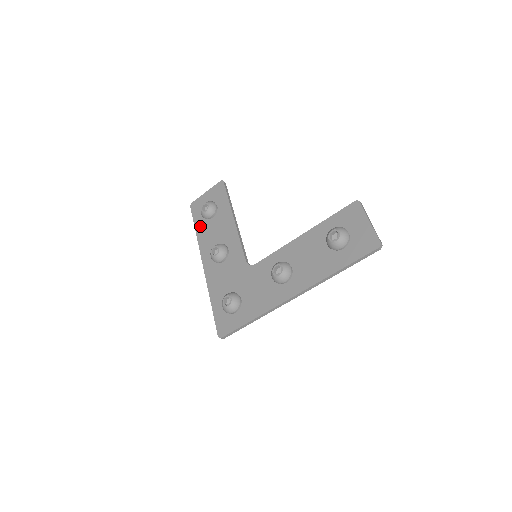
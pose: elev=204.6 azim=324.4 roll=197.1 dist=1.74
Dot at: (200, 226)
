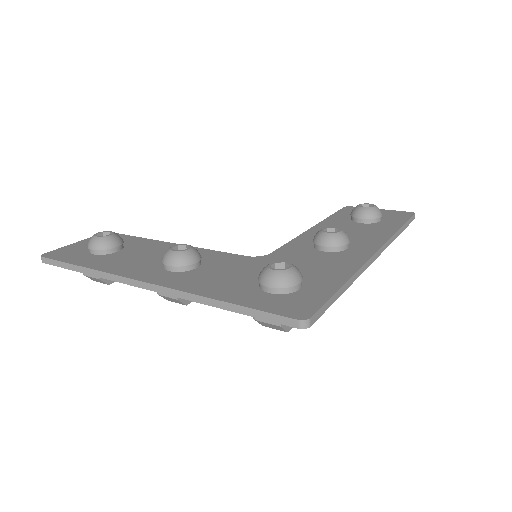
Dot at: (92, 261)
